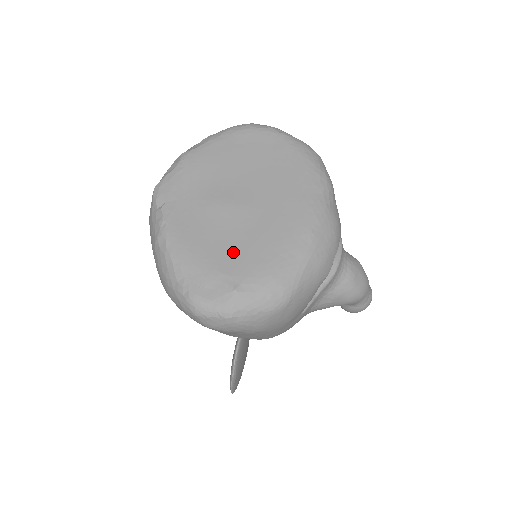
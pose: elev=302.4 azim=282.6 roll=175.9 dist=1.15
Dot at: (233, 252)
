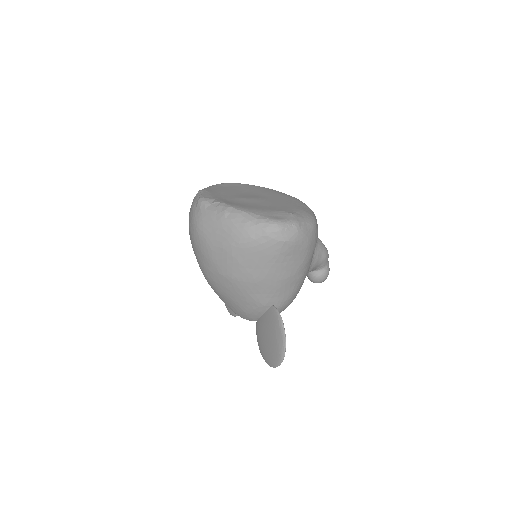
Dot at: (274, 207)
